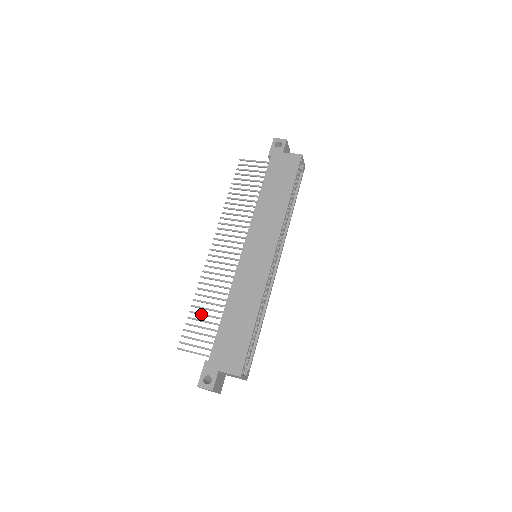
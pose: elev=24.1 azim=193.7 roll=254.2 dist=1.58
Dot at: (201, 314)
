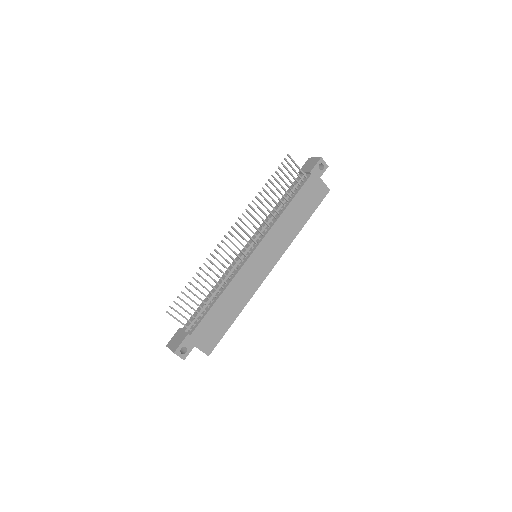
Dot at: (198, 290)
